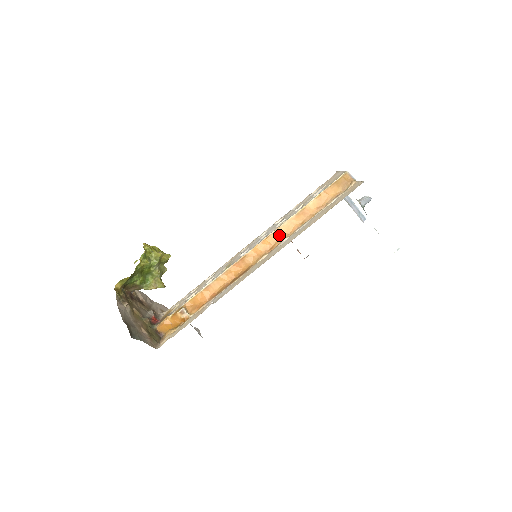
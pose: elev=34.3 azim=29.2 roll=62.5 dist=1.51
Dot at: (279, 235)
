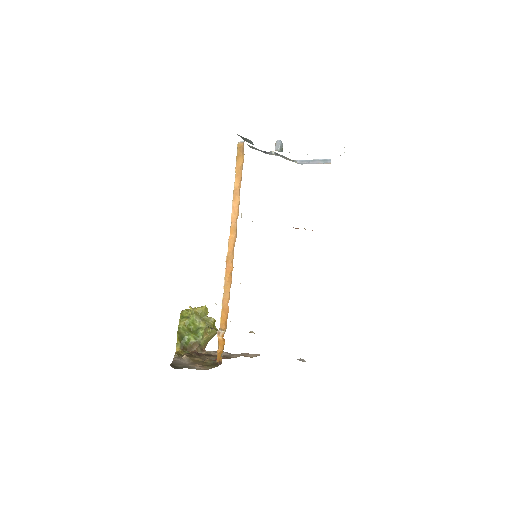
Dot at: (234, 223)
